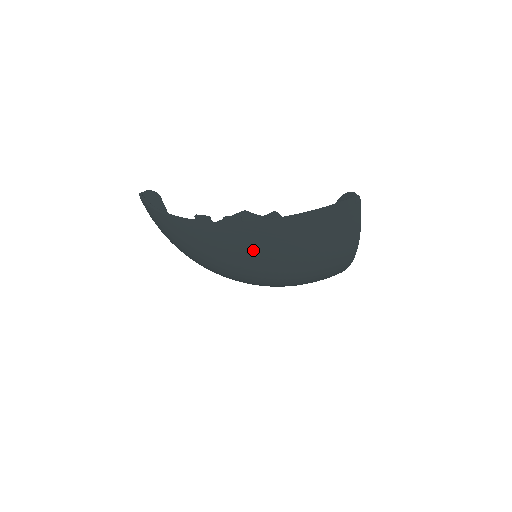
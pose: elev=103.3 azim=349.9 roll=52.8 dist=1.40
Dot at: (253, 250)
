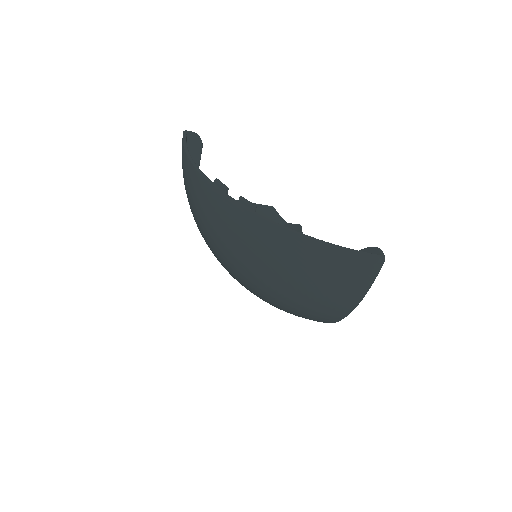
Dot at: (250, 246)
